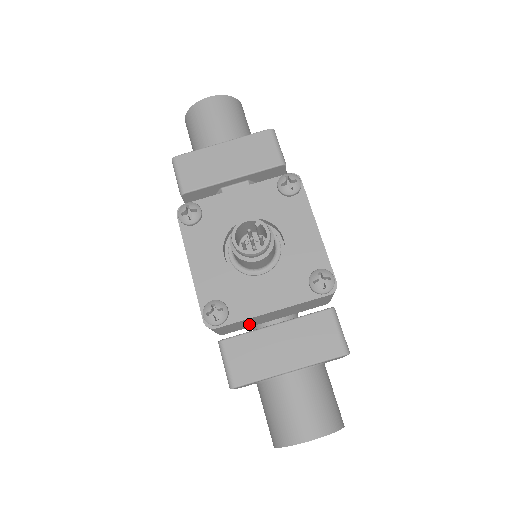
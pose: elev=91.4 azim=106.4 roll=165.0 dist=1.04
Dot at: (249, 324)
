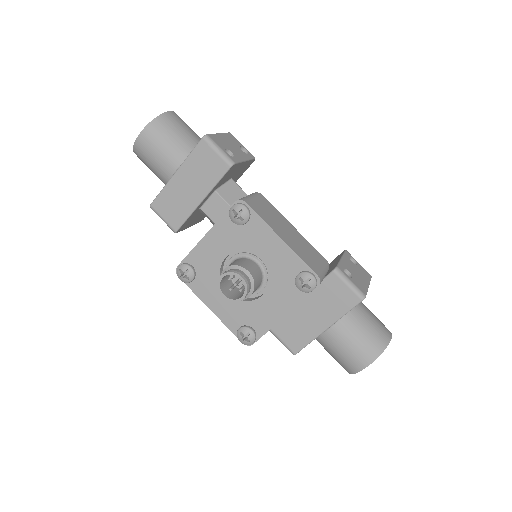
Dot at: occluded
